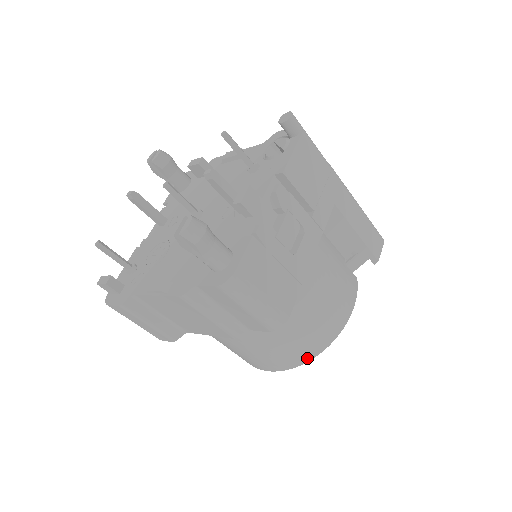
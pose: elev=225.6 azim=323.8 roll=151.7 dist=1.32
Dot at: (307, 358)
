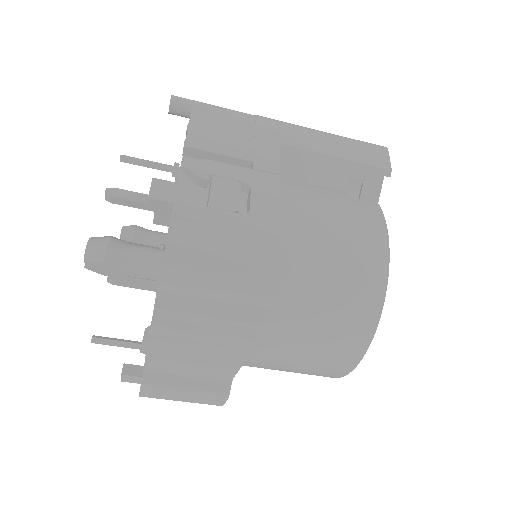
Dot at: (371, 324)
